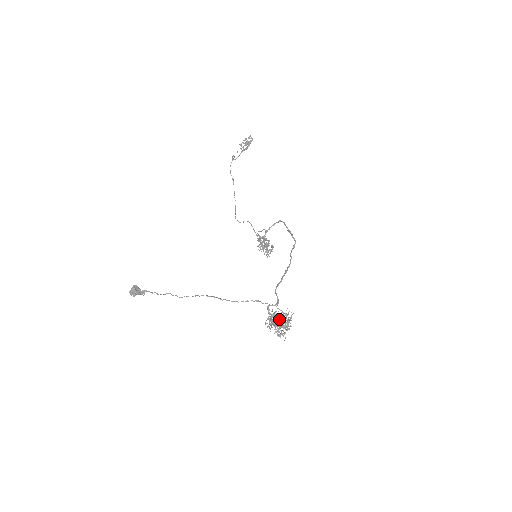
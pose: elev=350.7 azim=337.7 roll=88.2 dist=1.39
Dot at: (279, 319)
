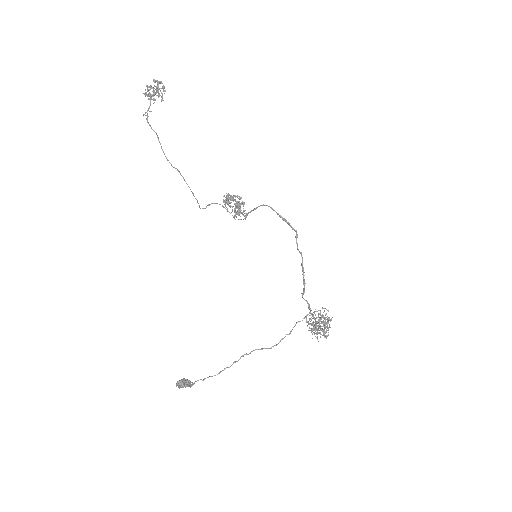
Dot at: occluded
